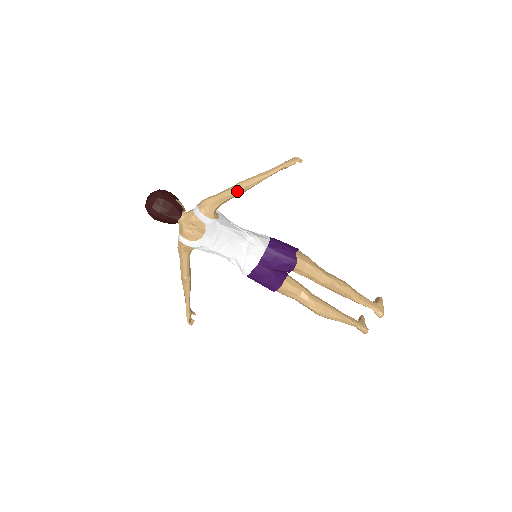
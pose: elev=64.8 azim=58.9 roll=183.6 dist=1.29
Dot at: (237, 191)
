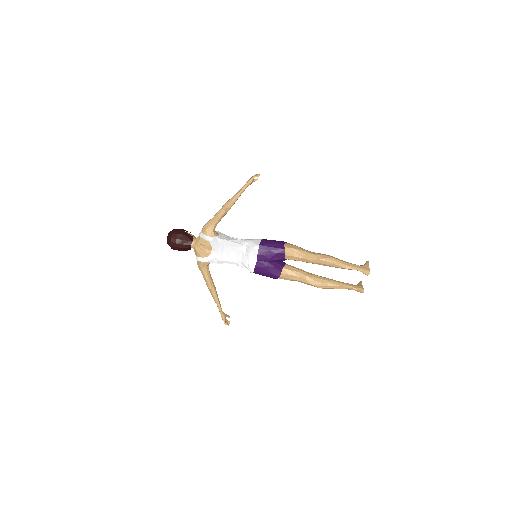
Dot at: (223, 211)
